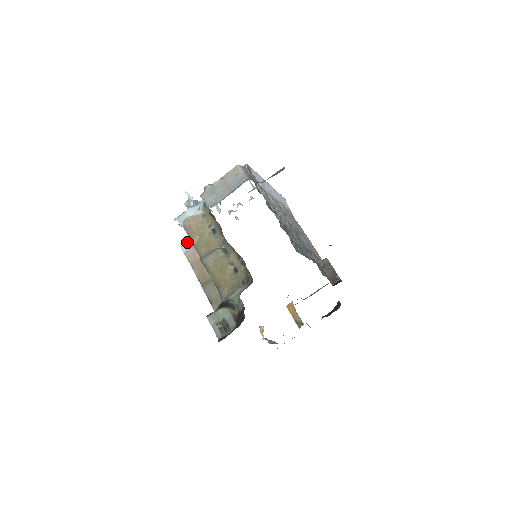
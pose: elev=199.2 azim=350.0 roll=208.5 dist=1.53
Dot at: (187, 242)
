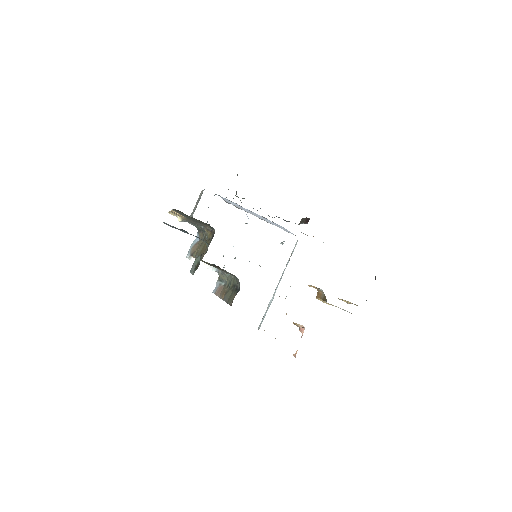
Dot at: occluded
